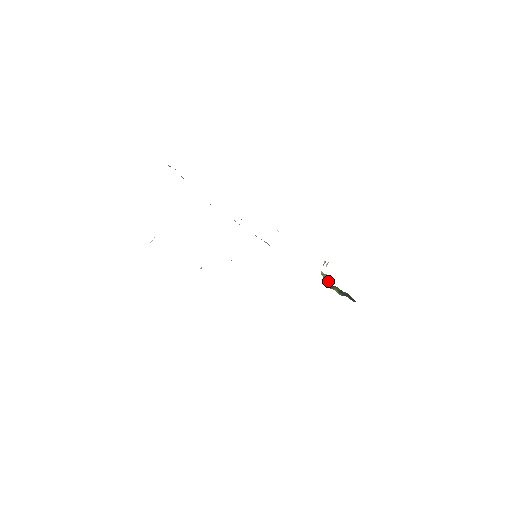
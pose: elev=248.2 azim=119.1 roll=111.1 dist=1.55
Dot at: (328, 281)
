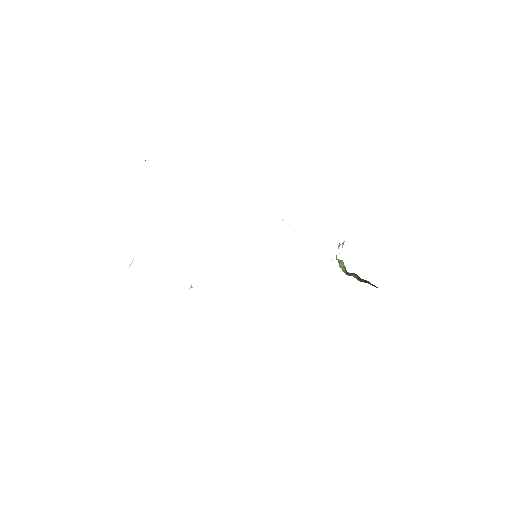
Dot at: (344, 268)
